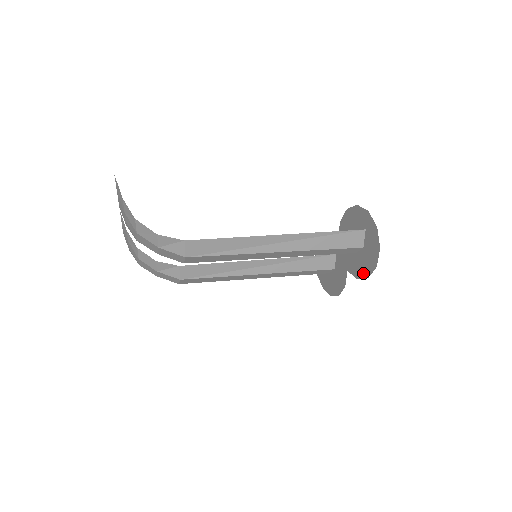
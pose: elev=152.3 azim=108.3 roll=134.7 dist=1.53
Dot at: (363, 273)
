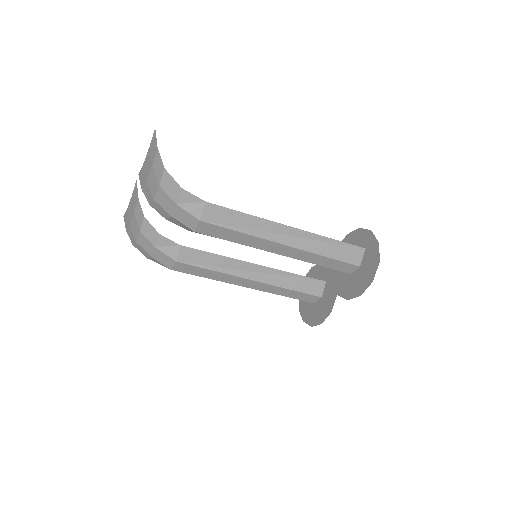
Dot at: (356, 292)
